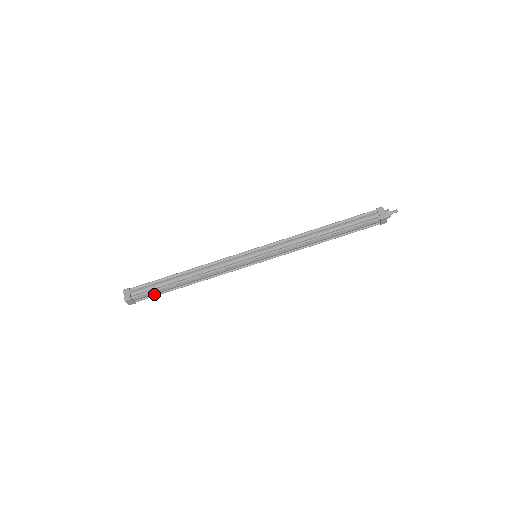
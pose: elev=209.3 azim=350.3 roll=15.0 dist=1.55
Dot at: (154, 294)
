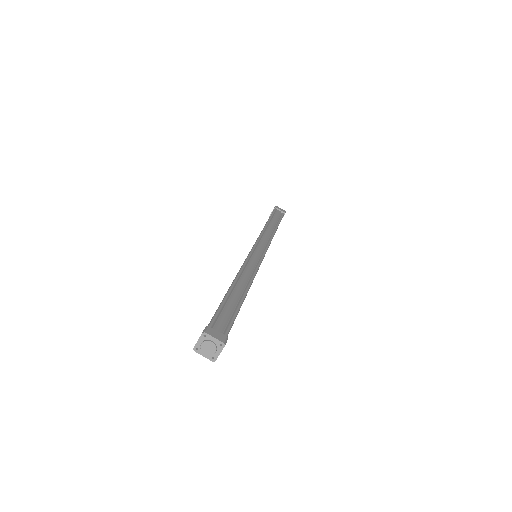
Dot at: (230, 318)
